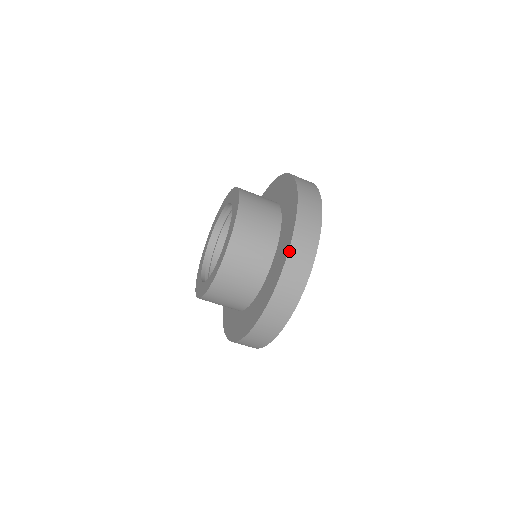
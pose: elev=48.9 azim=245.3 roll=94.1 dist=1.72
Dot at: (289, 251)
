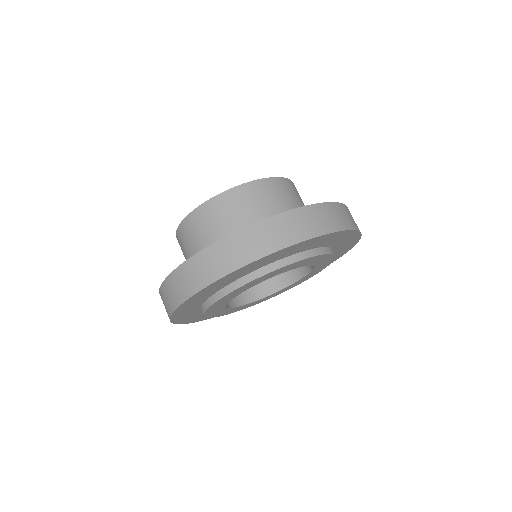
Dot at: (247, 227)
